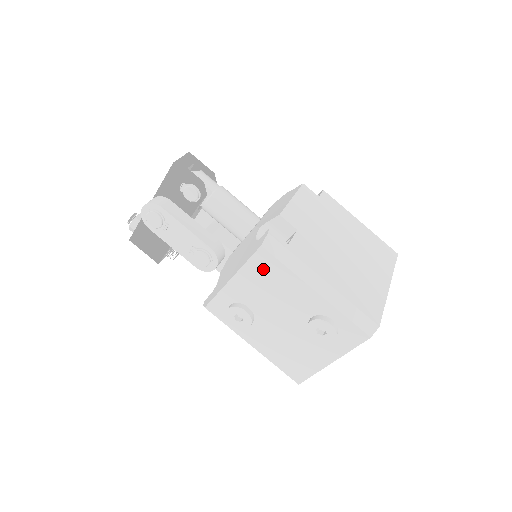
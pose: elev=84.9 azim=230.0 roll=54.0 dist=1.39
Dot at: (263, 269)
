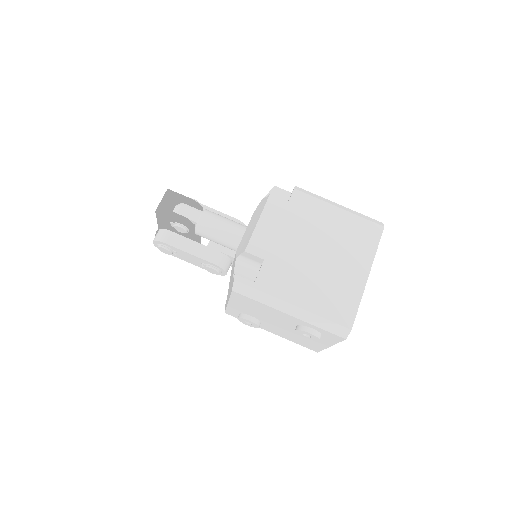
Dot at: (244, 301)
